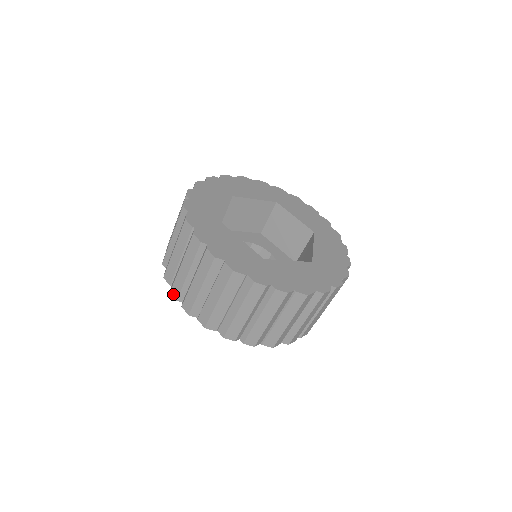
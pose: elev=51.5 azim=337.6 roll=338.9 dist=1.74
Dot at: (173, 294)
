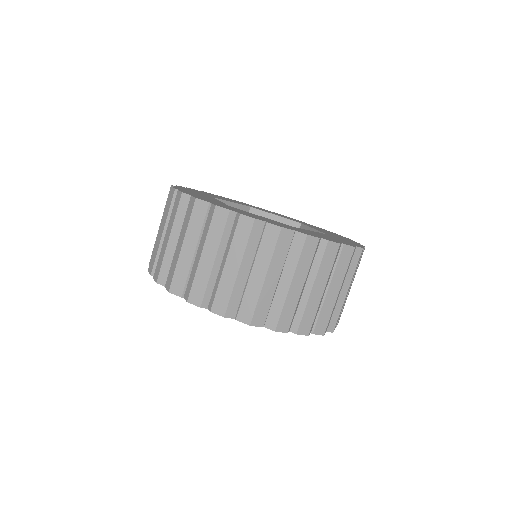
Dot at: (193, 301)
